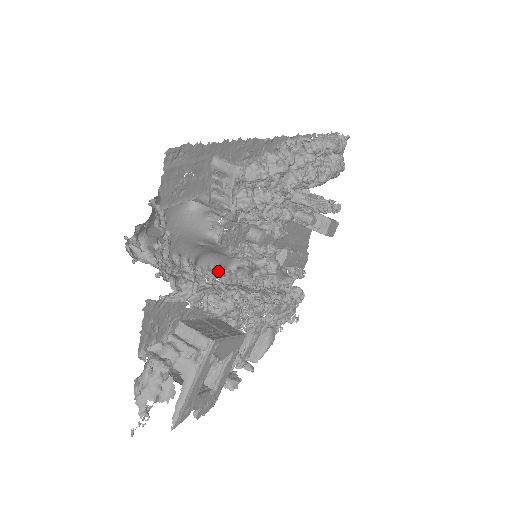
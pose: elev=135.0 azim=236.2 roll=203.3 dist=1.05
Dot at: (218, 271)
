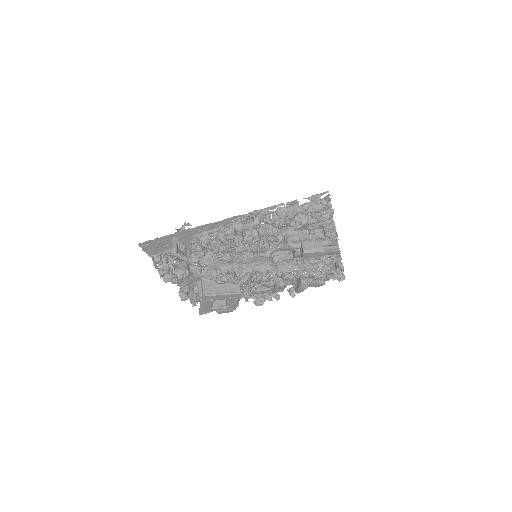
Dot at: occluded
